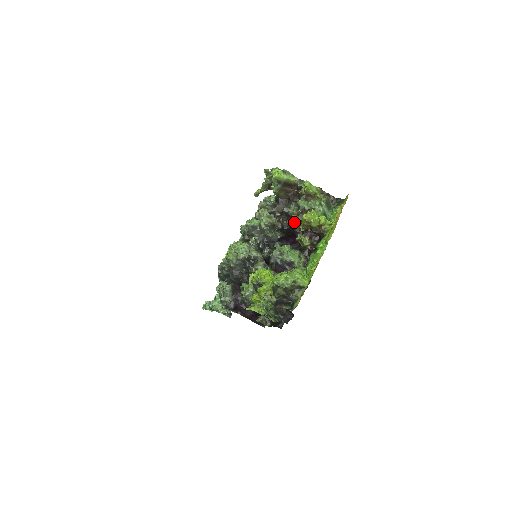
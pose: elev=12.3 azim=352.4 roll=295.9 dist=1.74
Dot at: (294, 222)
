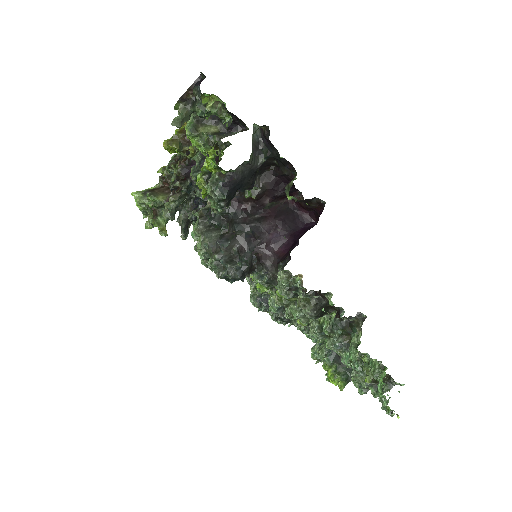
Dot at: (179, 168)
